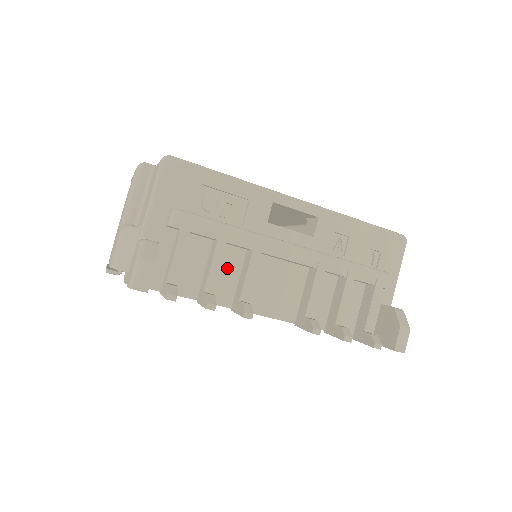
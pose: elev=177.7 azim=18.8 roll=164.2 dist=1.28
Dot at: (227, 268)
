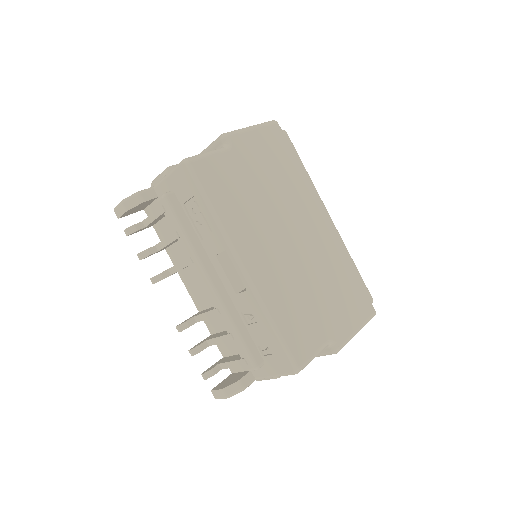
Dot at: occluded
